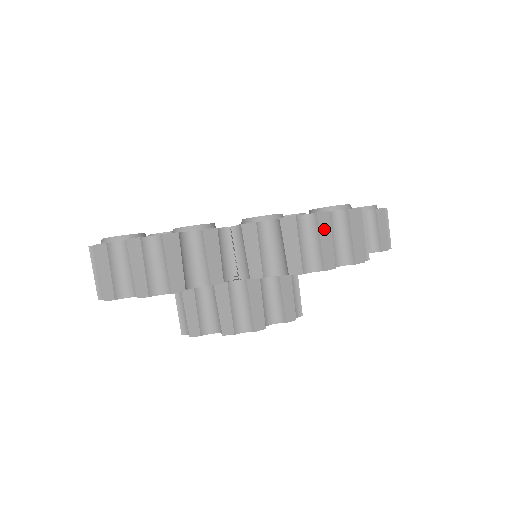
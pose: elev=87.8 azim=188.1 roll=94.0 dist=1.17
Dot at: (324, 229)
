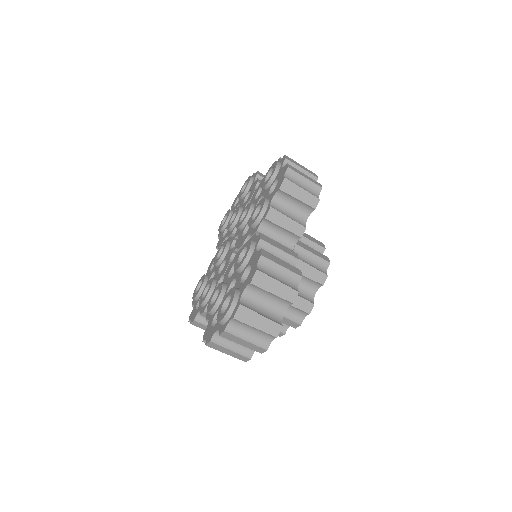
Dot at: (298, 172)
